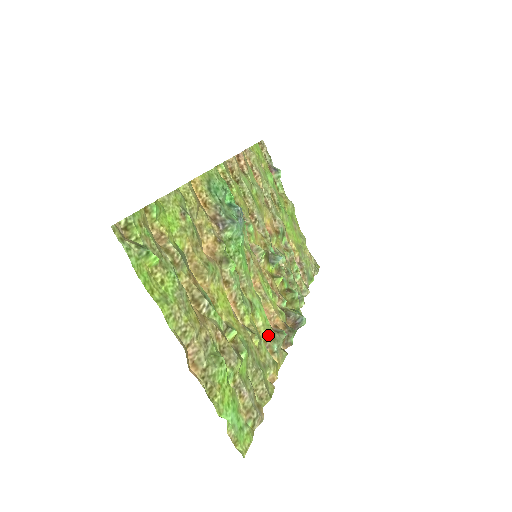
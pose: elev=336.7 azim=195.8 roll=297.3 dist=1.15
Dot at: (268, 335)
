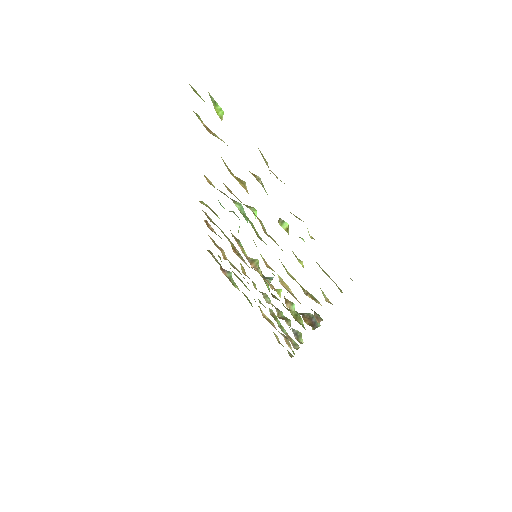
Dot at: occluded
